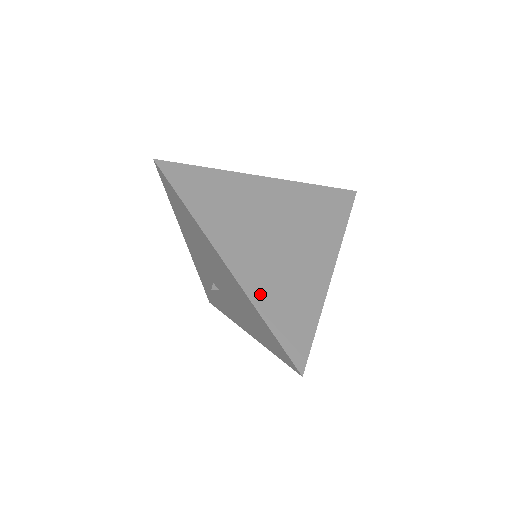
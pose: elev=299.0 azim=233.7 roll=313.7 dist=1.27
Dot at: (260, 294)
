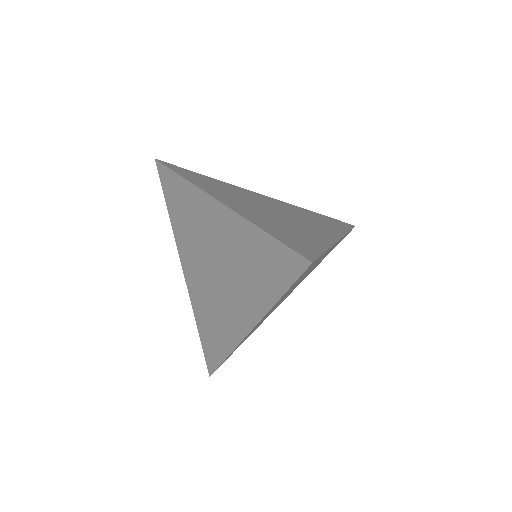
Dot at: (255, 219)
